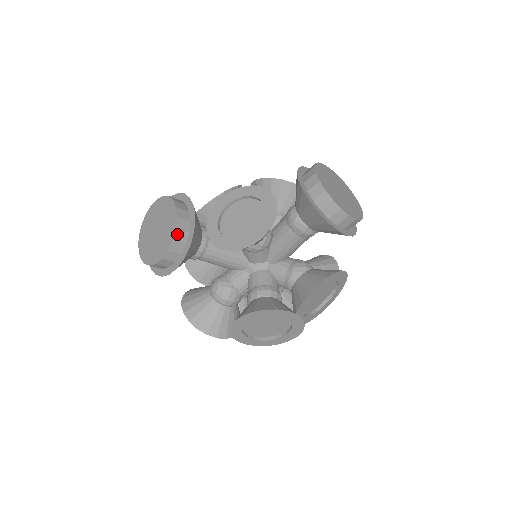
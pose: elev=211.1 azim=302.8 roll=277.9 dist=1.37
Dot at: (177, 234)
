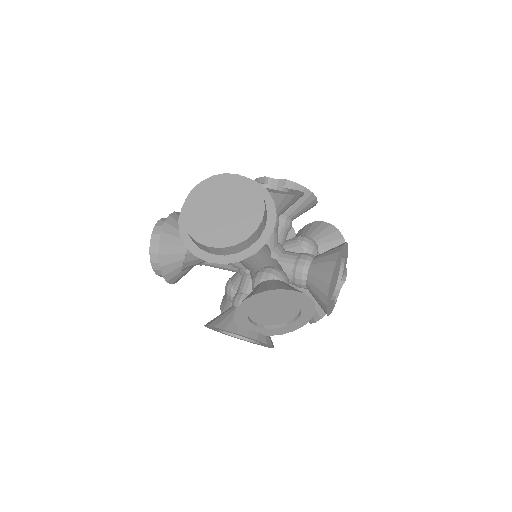
Dot at: (152, 257)
